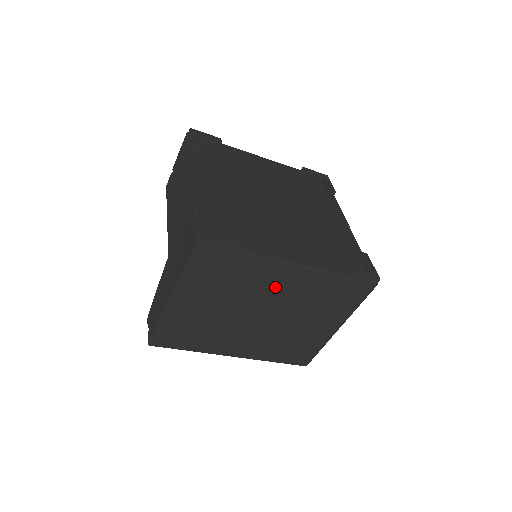
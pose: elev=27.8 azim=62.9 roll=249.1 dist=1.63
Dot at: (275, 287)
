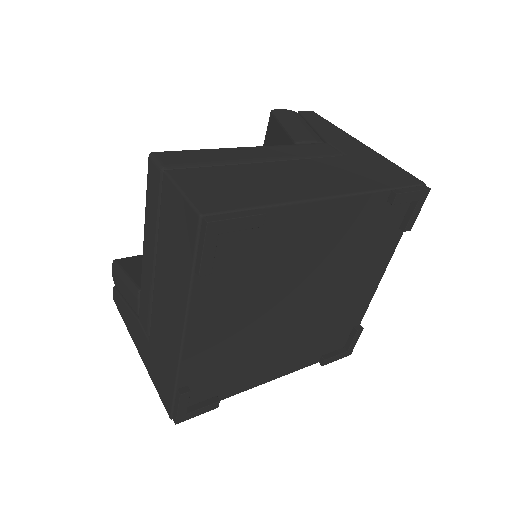
Dot at: occluded
